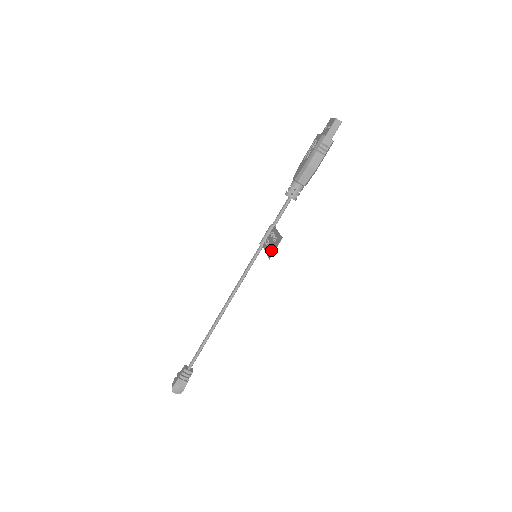
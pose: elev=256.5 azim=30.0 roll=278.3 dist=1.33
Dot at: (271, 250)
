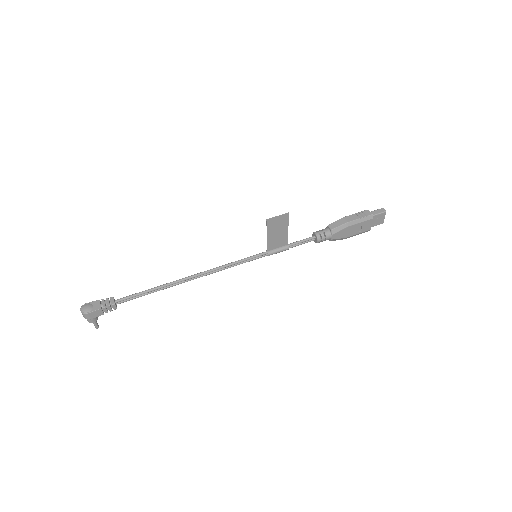
Dot at: (273, 221)
